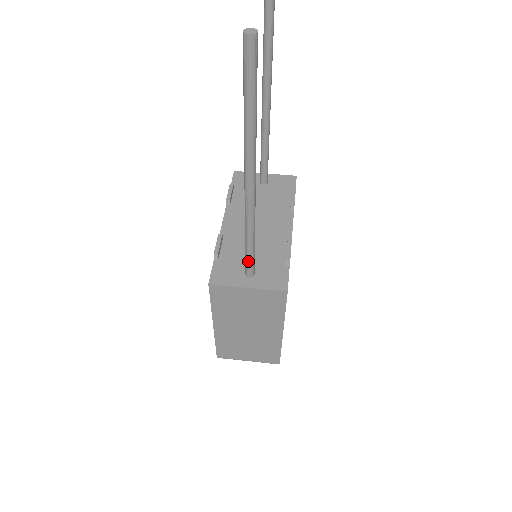
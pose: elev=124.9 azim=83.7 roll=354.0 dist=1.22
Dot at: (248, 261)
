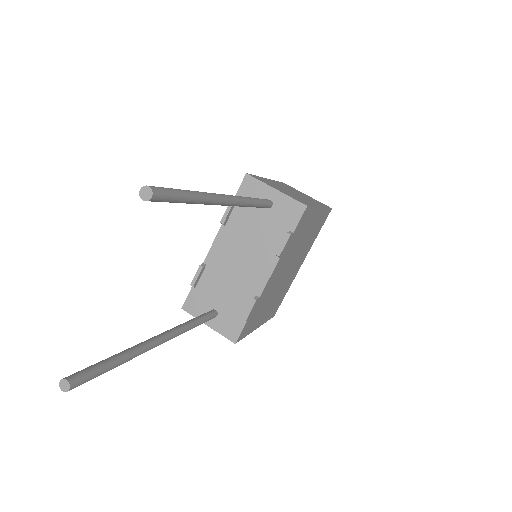
Dot at: occluded
